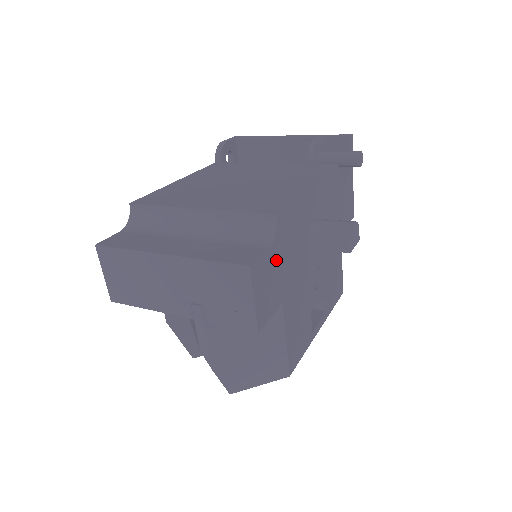
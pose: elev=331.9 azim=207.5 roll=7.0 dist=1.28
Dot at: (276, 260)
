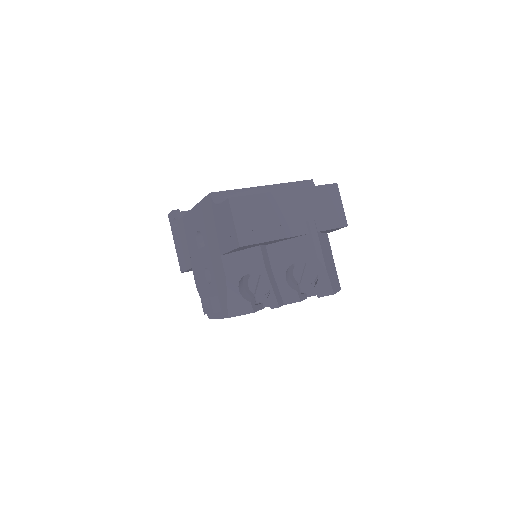
Dot at: occluded
